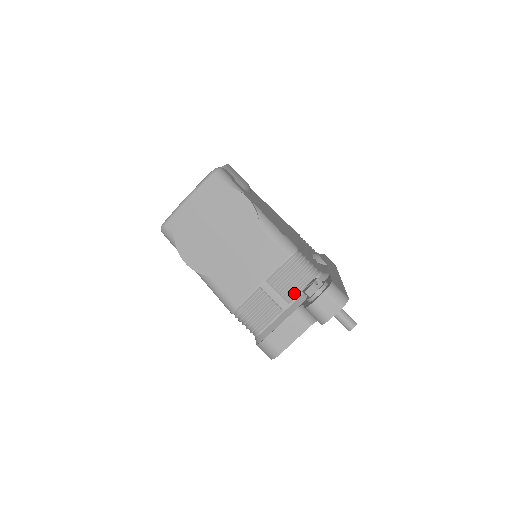
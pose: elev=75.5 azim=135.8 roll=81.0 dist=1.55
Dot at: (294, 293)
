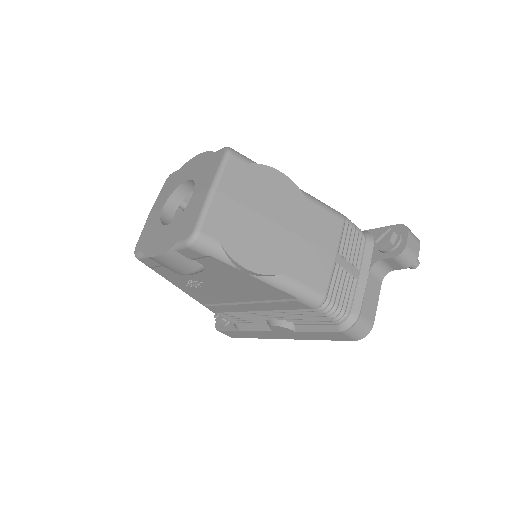
Dot at: (357, 257)
